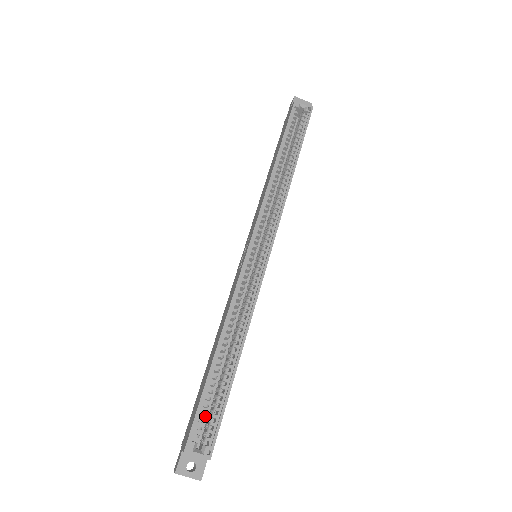
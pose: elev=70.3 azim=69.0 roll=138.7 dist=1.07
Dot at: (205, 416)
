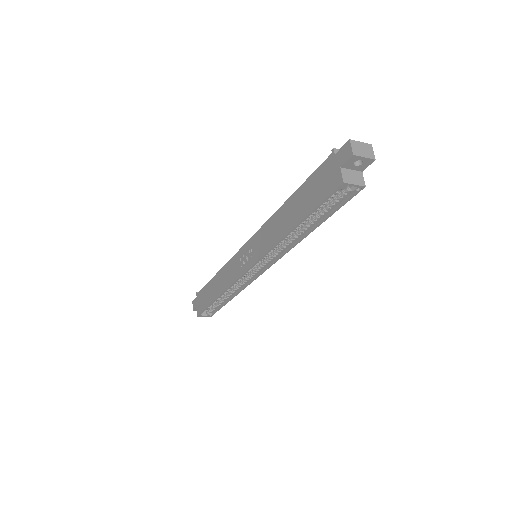
Dot at: occluded
